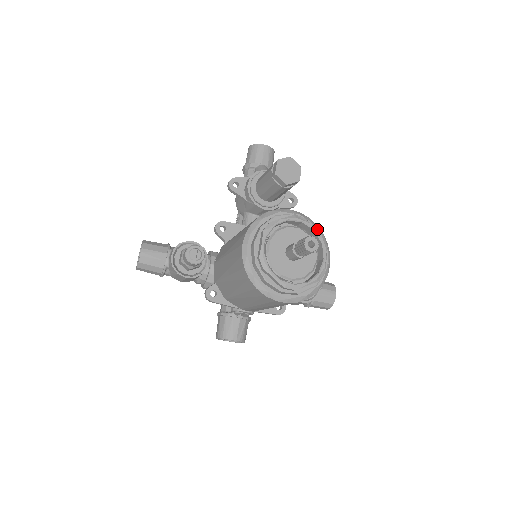
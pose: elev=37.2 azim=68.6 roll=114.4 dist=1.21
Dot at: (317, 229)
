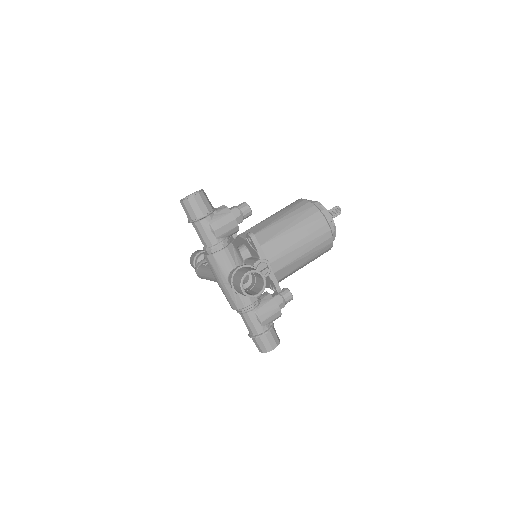
Dot at: occluded
